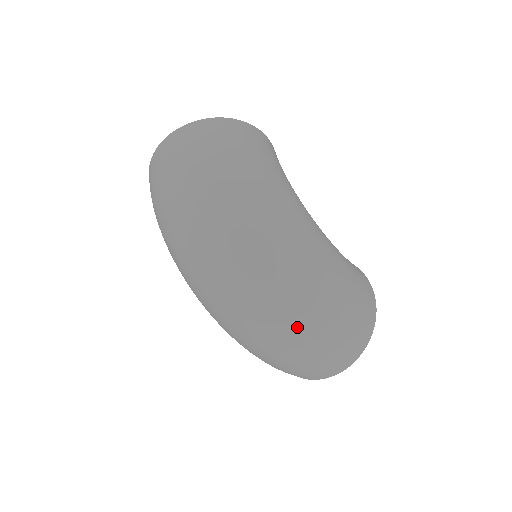
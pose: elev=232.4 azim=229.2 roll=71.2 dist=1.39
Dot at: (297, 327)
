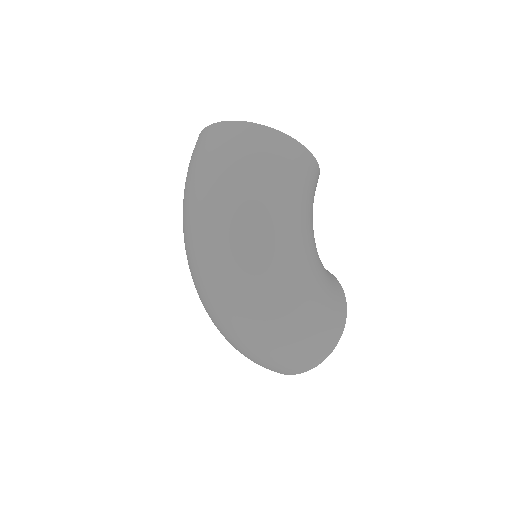
Dot at: (249, 339)
